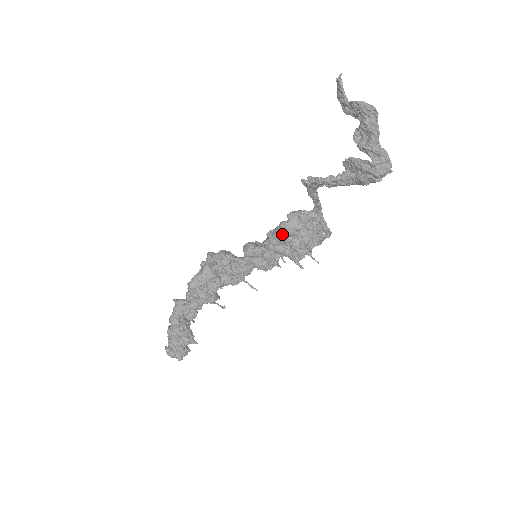
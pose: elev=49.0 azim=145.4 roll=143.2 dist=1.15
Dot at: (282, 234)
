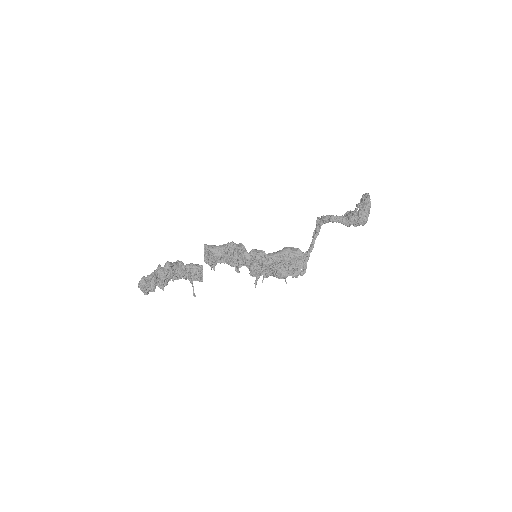
Dot at: (281, 251)
